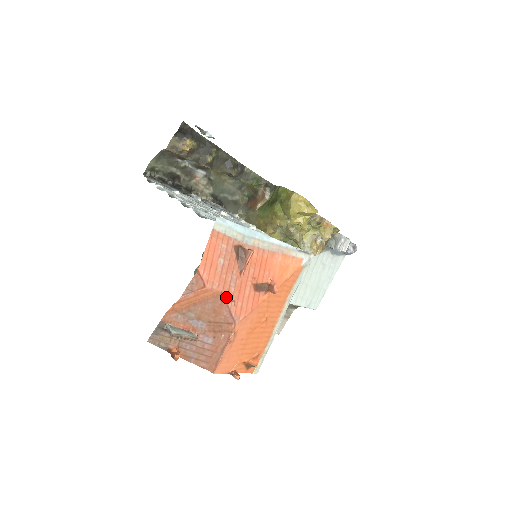
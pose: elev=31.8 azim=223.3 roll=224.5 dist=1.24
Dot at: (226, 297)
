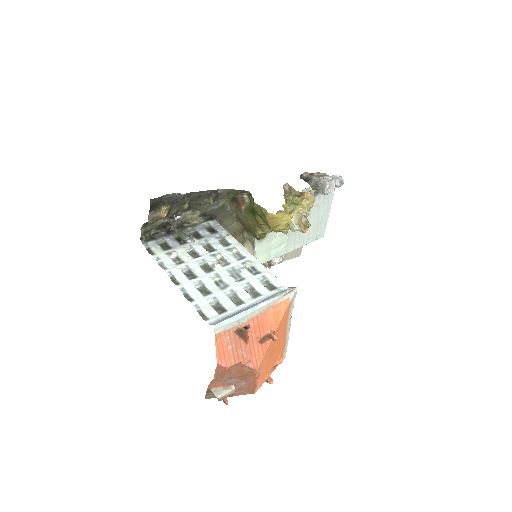
Dot at: (243, 363)
